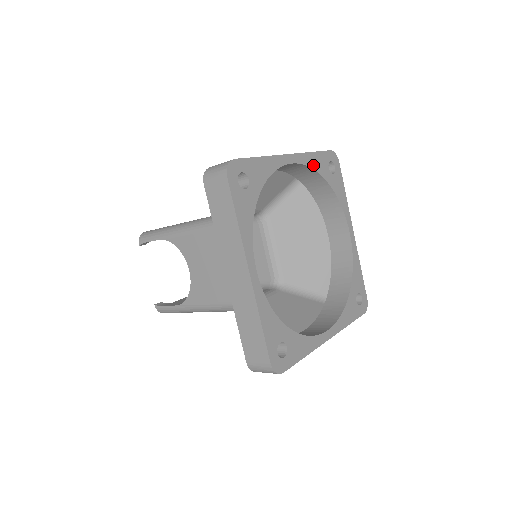
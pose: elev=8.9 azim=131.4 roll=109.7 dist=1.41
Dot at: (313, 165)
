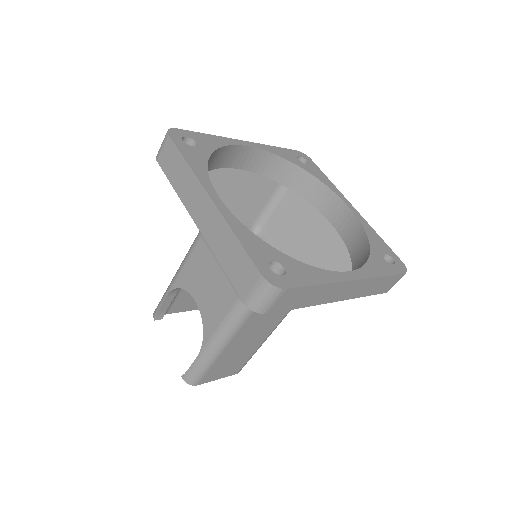
Dot at: (277, 153)
